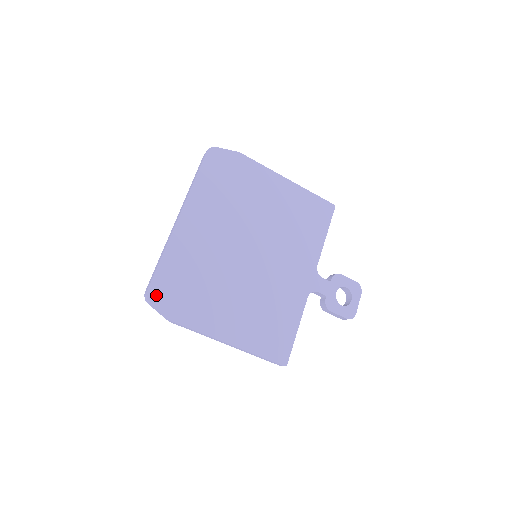
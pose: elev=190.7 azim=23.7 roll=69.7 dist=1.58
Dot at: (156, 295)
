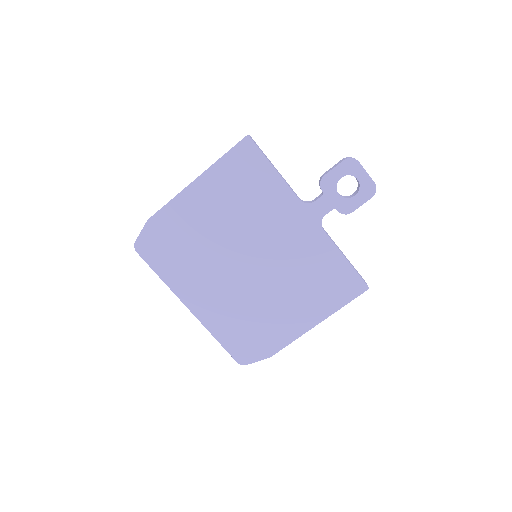
Dot at: (243, 358)
